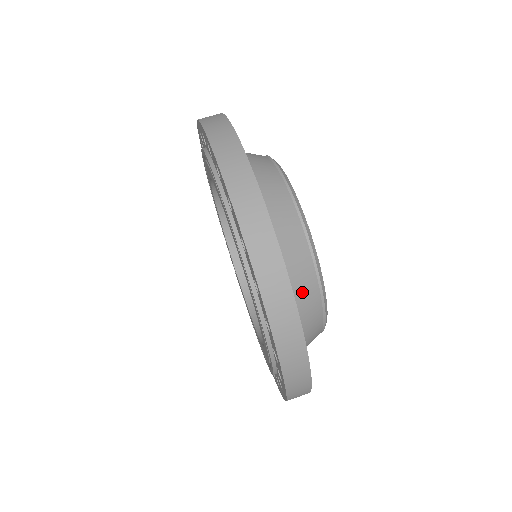
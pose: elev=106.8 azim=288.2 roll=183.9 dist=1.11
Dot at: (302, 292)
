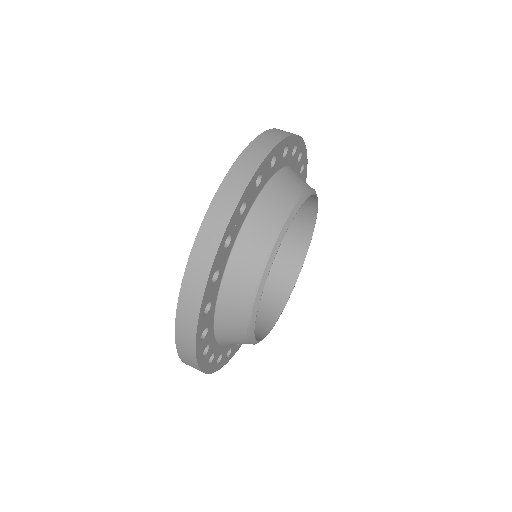
Dot at: (233, 298)
